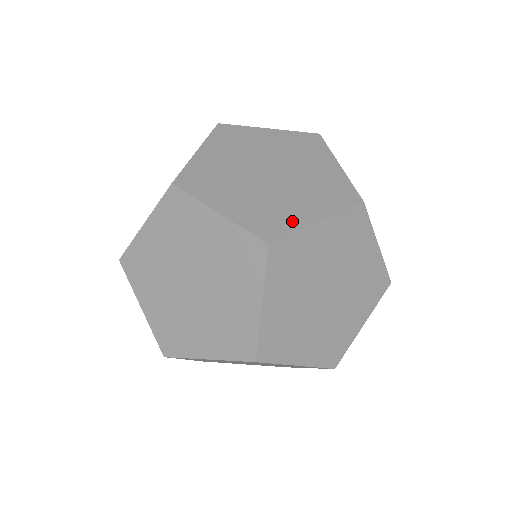
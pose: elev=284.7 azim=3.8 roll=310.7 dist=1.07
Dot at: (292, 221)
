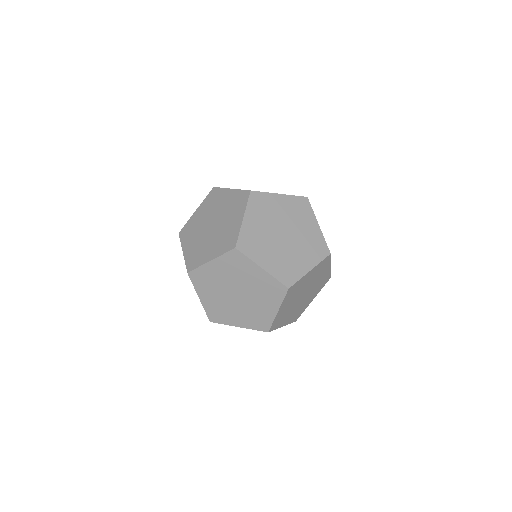
Dot at: (202, 260)
